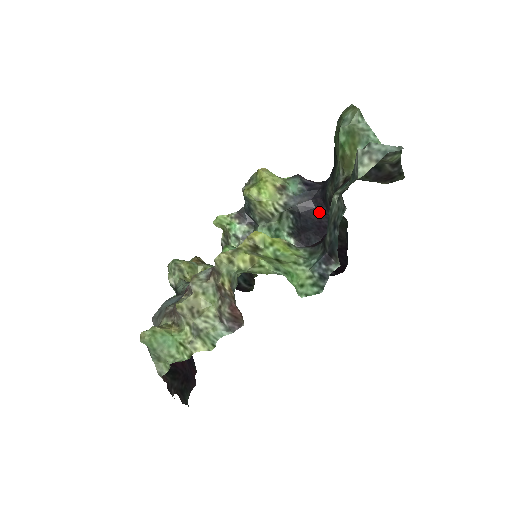
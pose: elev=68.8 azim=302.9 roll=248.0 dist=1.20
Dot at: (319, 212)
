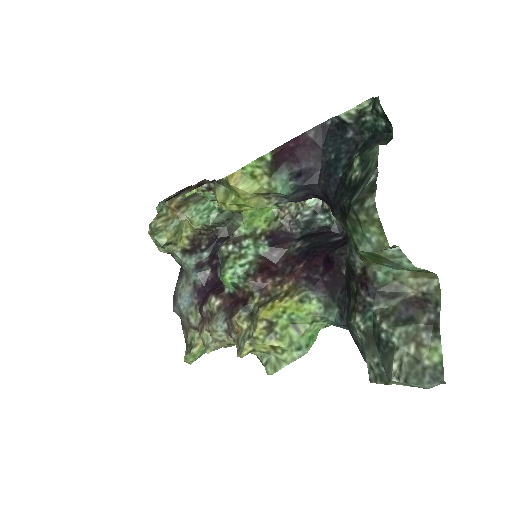
Dot at: occluded
